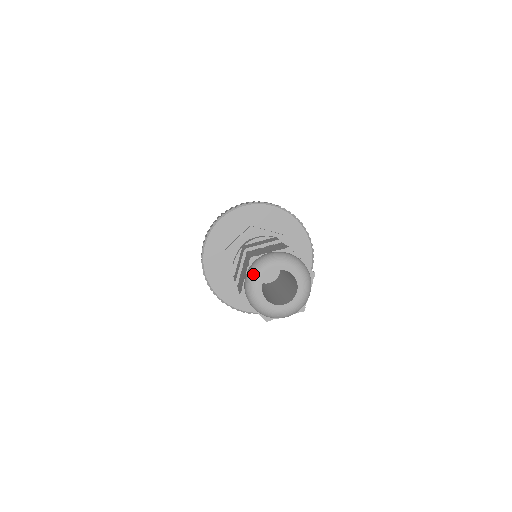
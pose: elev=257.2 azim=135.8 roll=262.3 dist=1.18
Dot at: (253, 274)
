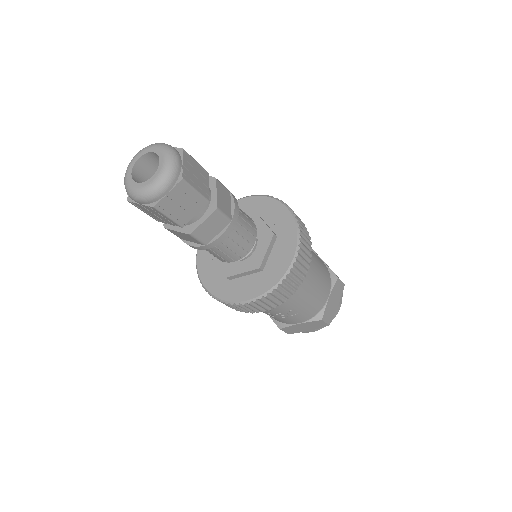
Dot at: (141, 150)
